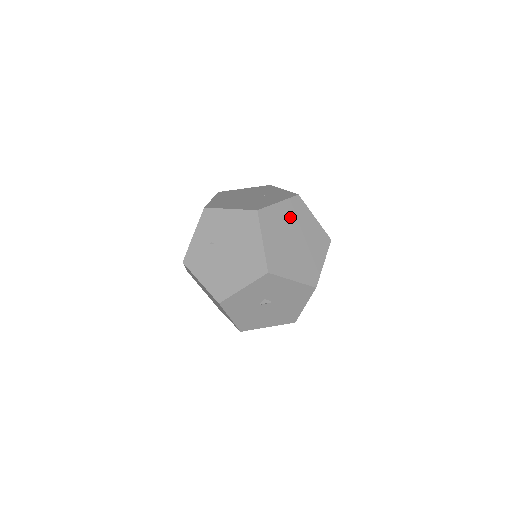
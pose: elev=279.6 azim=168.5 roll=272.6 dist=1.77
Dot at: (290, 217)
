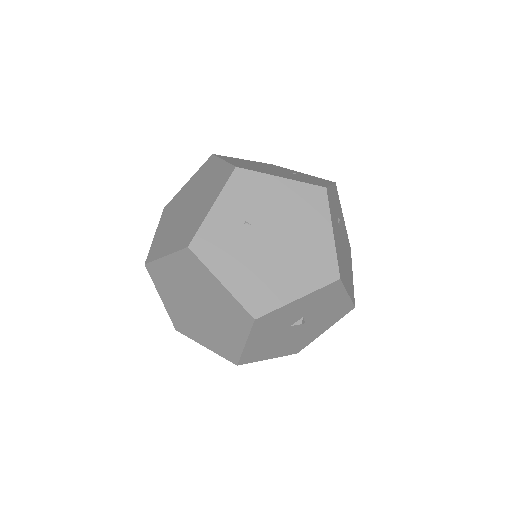
Dot at: (337, 208)
